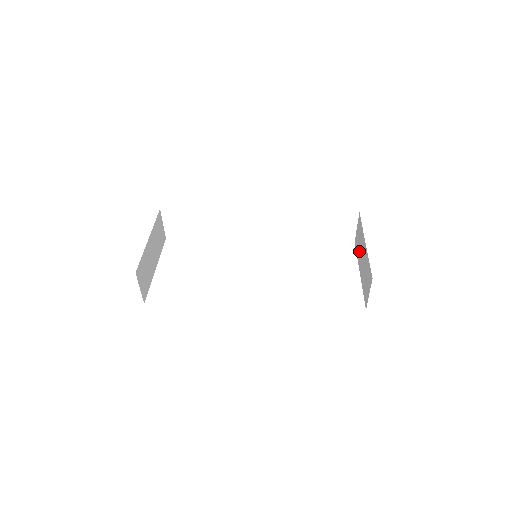
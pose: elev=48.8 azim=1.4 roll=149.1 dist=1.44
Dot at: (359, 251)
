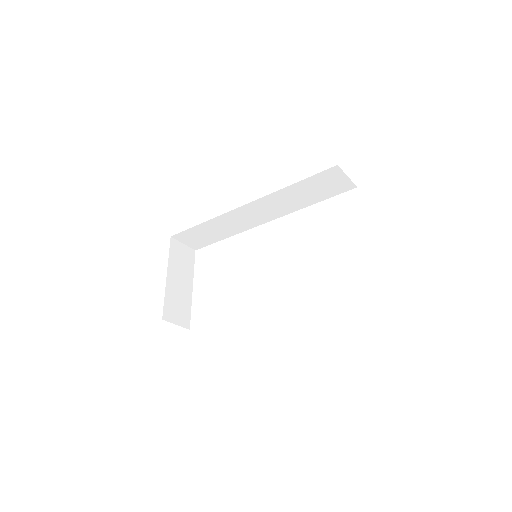
Dot at: occluded
